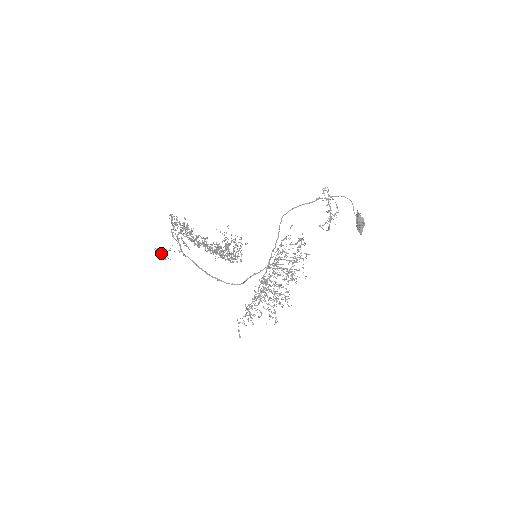
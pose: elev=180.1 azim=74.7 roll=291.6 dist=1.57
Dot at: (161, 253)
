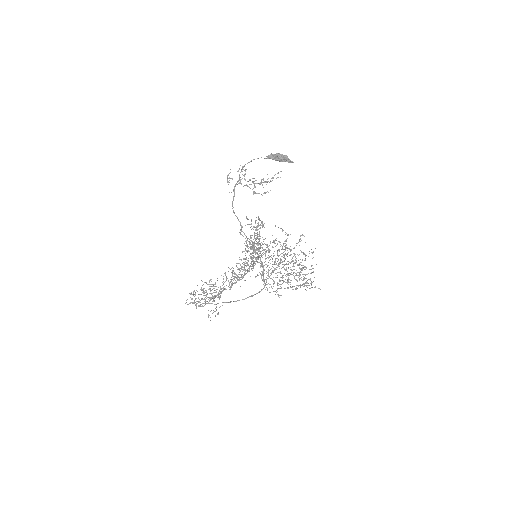
Dot at: occluded
